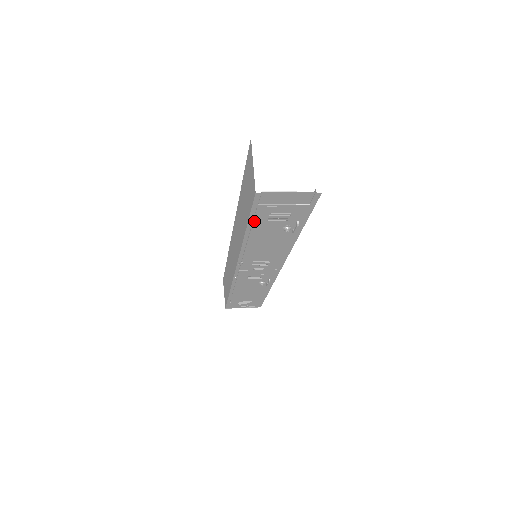
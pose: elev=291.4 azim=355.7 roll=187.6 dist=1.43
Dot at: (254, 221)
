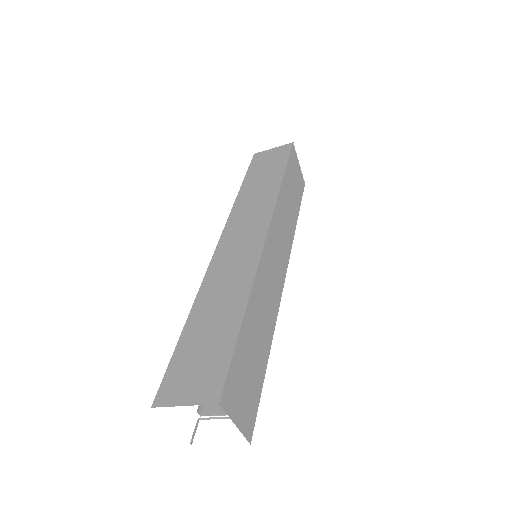
Dot at: occluded
